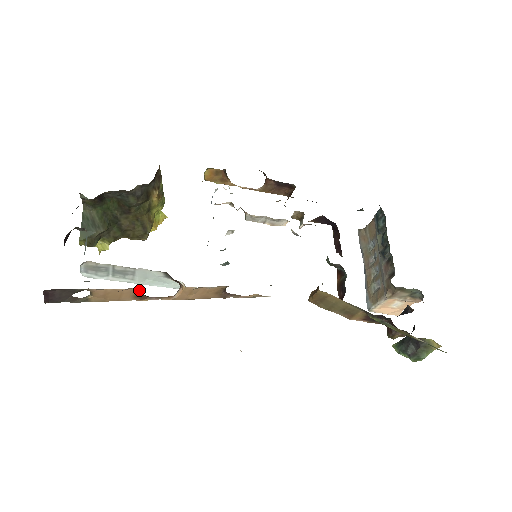
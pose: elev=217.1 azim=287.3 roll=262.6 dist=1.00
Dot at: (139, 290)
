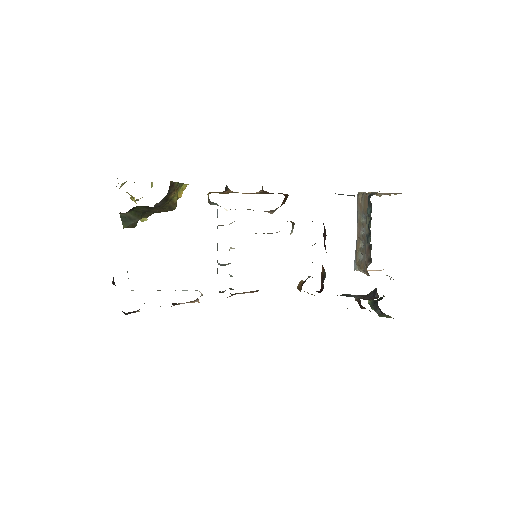
Dot at: occluded
